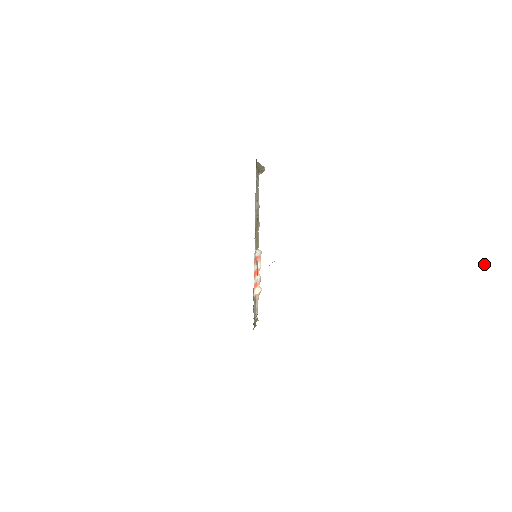
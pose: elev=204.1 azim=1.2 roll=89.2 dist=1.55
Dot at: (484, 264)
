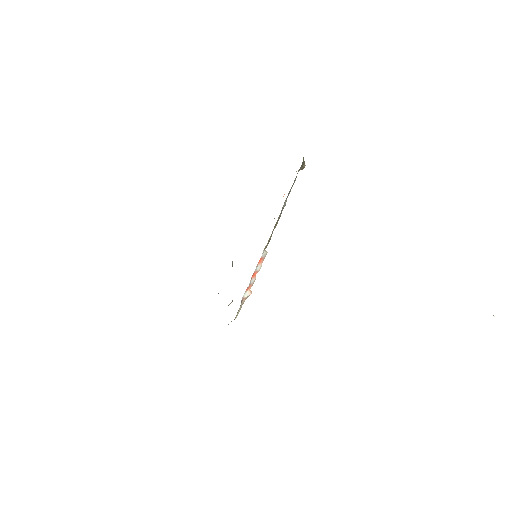
Dot at: (493, 315)
